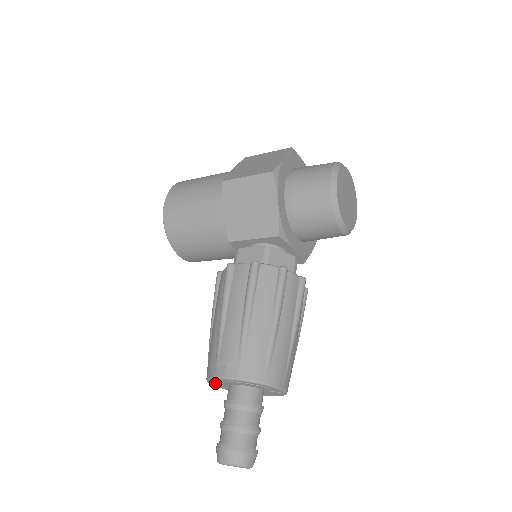
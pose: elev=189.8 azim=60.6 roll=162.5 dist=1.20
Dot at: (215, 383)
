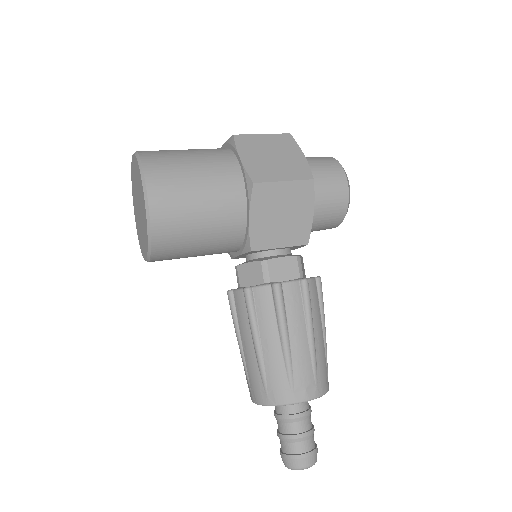
Dot at: occluded
